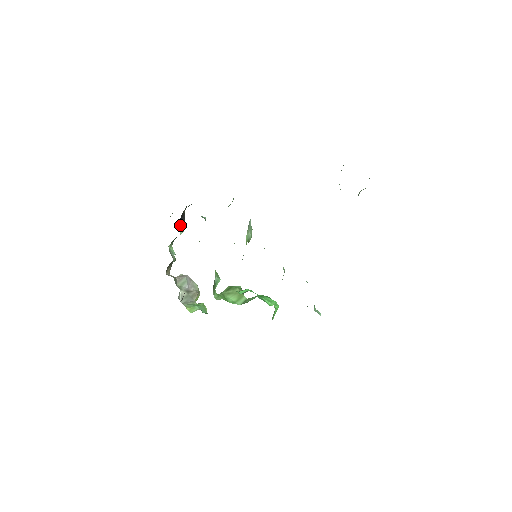
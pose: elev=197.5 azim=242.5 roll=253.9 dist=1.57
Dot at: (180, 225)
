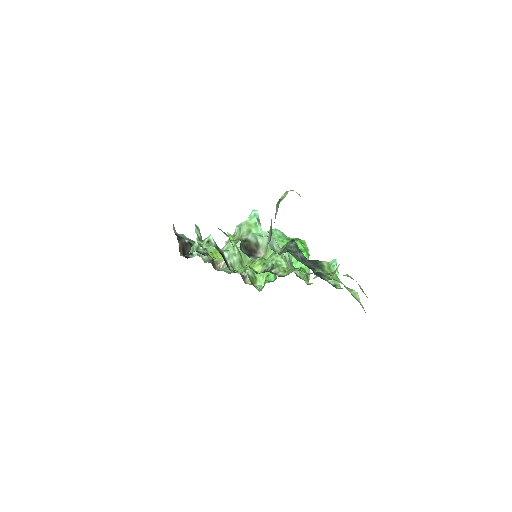
Dot at: occluded
